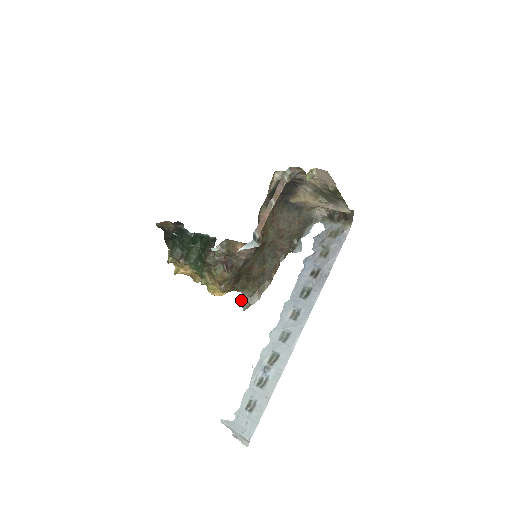
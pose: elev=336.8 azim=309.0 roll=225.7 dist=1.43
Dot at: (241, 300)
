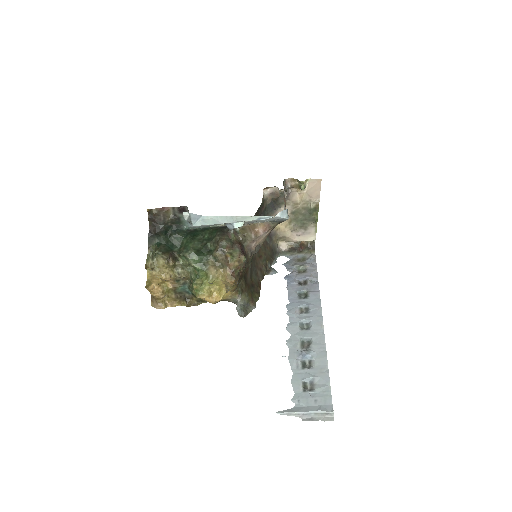
Dot at: (237, 308)
